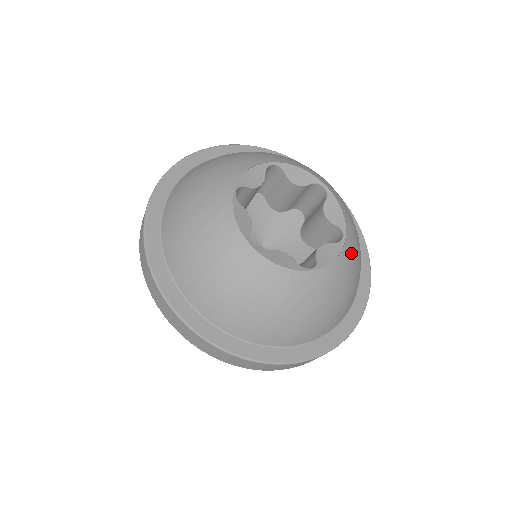
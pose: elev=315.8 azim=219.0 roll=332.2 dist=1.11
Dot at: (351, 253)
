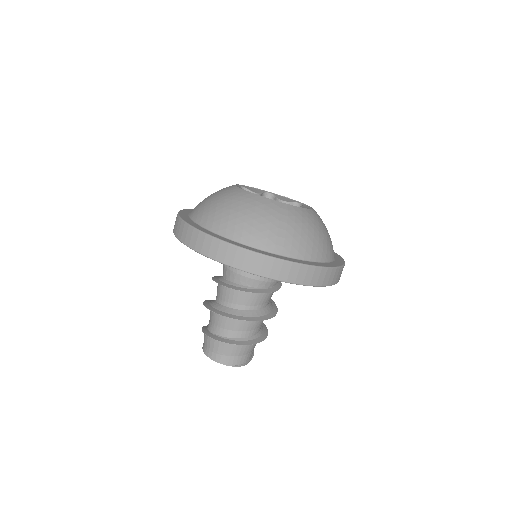
Dot at: occluded
